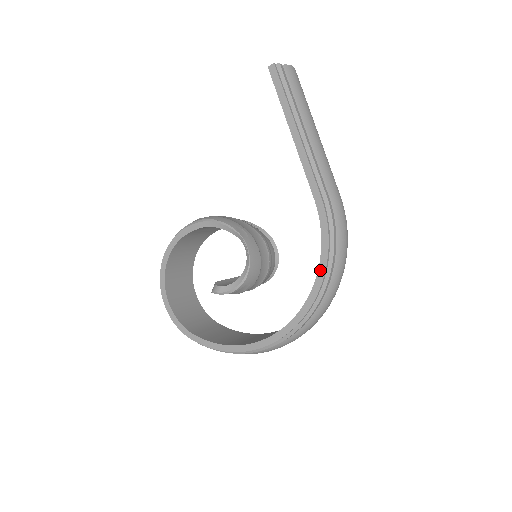
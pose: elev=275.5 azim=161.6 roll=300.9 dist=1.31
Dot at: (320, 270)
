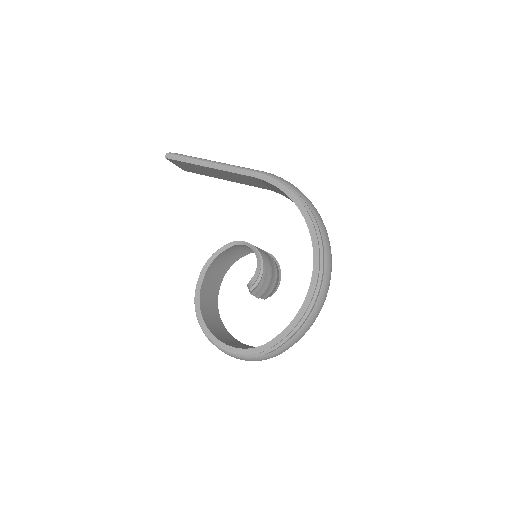
Dot at: (294, 201)
